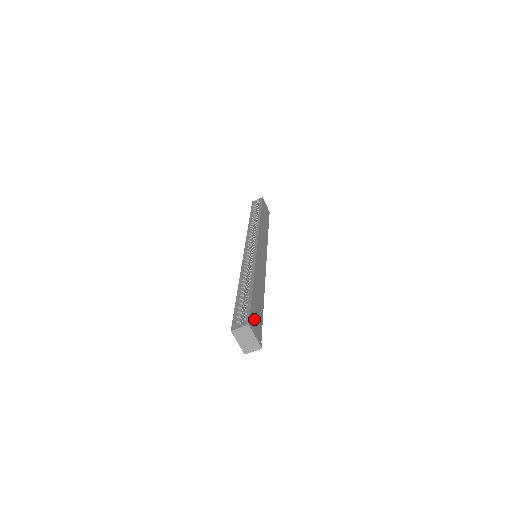
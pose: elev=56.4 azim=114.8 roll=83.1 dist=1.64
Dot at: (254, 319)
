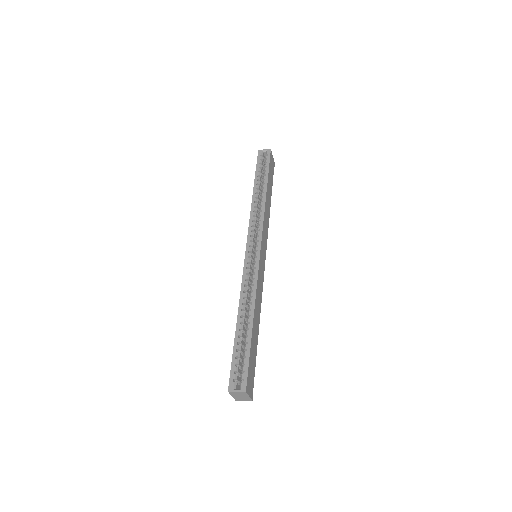
Dot at: (250, 374)
